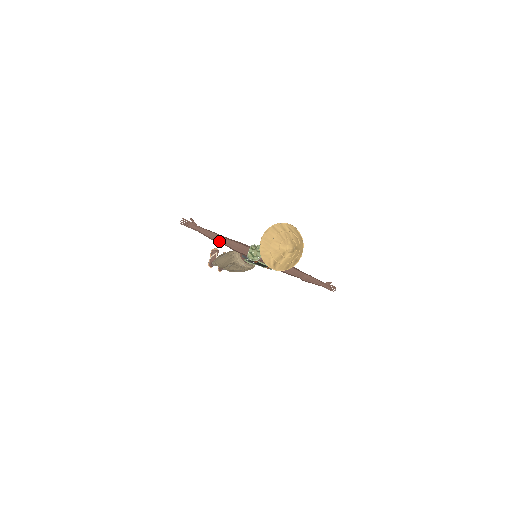
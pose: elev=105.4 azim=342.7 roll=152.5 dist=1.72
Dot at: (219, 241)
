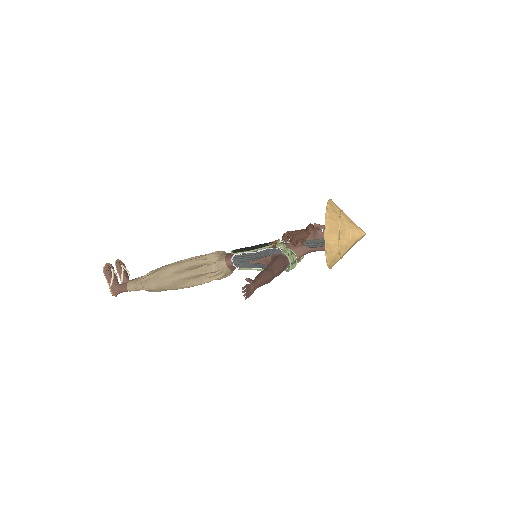
Dot at: (271, 279)
